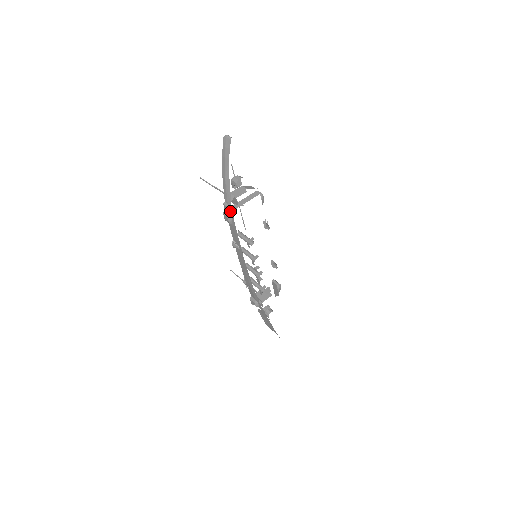
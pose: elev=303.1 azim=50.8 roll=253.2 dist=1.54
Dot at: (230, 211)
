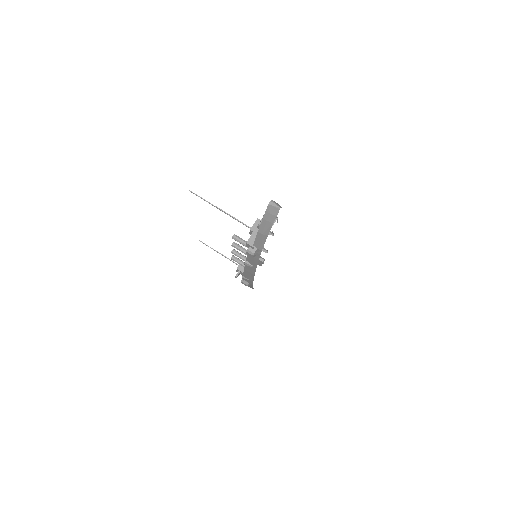
Dot at: (257, 252)
